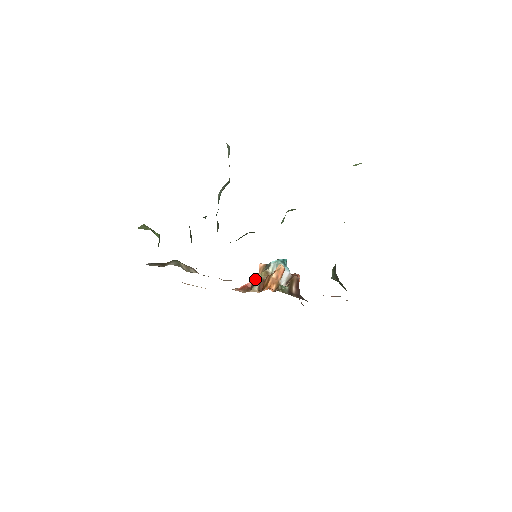
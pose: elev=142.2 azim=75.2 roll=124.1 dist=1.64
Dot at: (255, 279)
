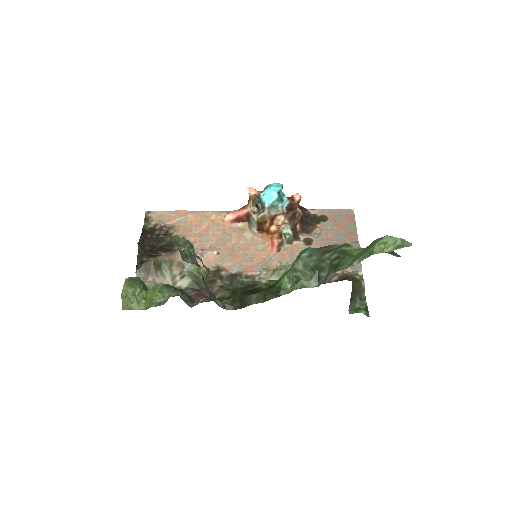
Dot at: (249, 214)
